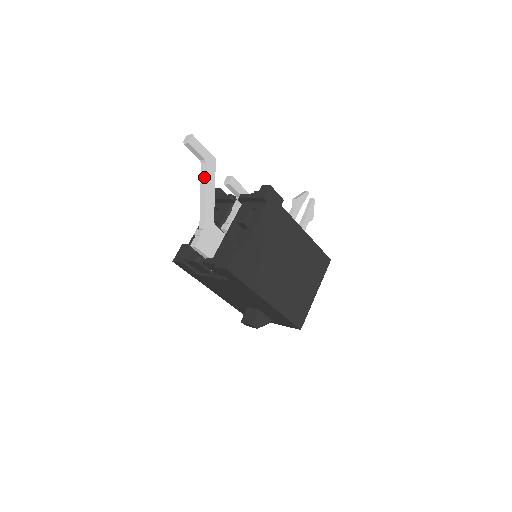
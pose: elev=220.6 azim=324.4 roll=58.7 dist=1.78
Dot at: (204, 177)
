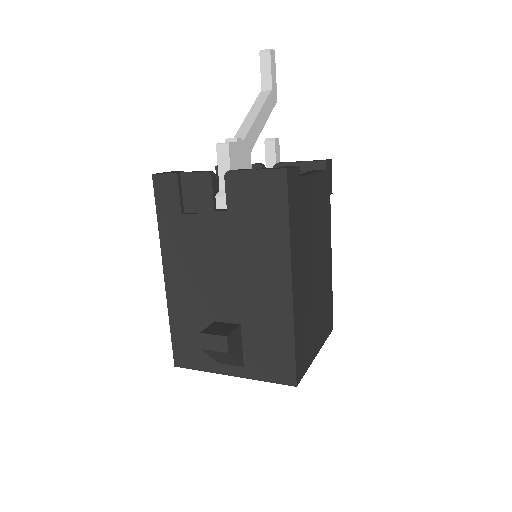
Dot at: (262, 100)
